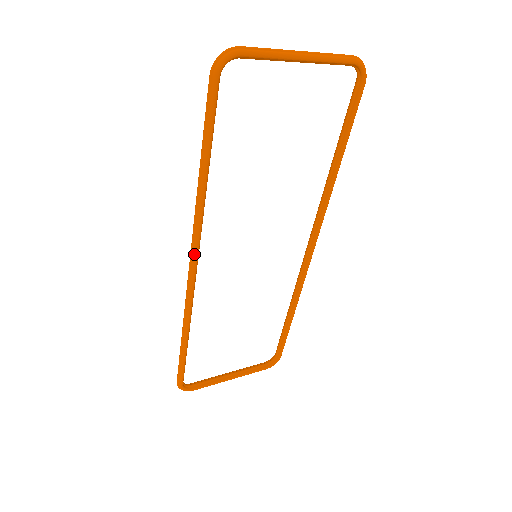
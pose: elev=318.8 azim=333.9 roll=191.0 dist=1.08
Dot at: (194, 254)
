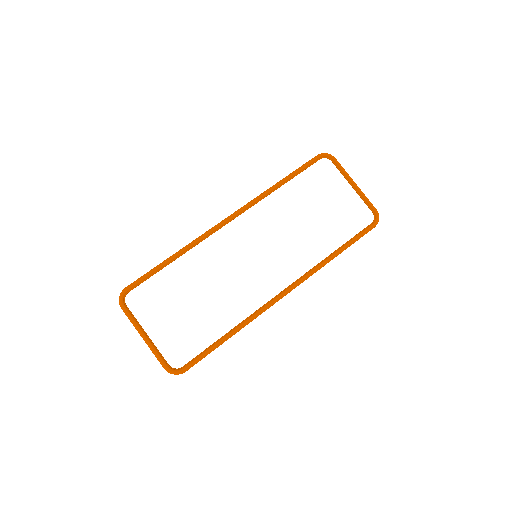
Dot at: (237, 211)
